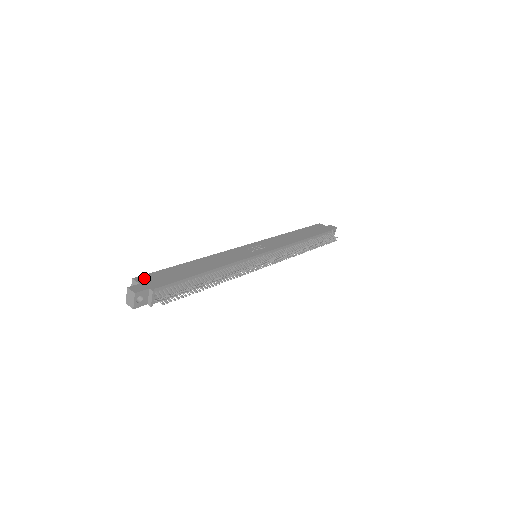
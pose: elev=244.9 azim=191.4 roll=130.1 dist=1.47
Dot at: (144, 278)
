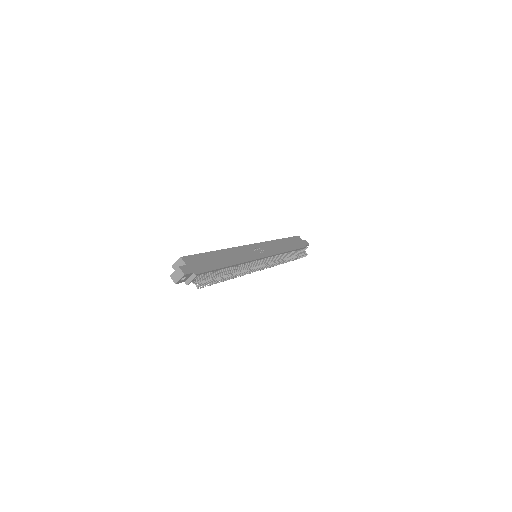
Dot at: (189, 259)
